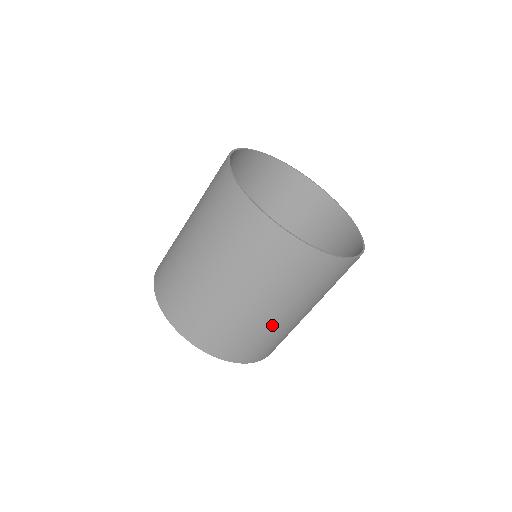
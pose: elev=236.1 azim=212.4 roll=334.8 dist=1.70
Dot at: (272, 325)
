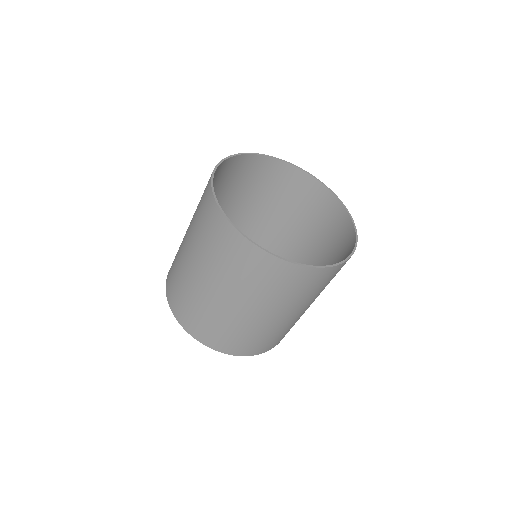
Dot at: (239, 319)
